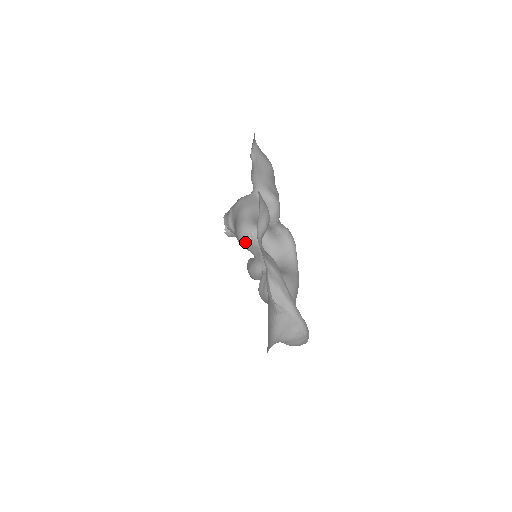
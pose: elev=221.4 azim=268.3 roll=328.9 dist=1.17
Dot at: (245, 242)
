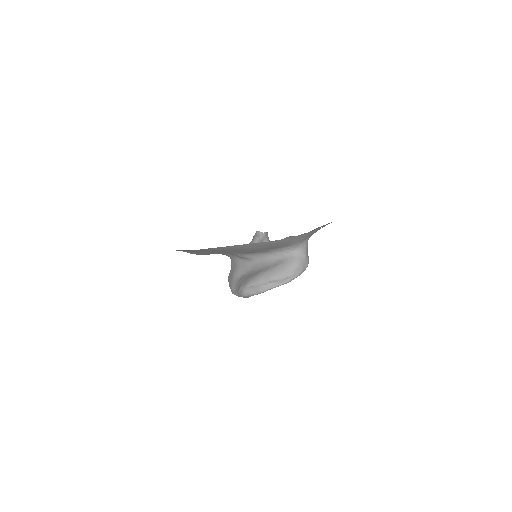
Dot at: occluded
